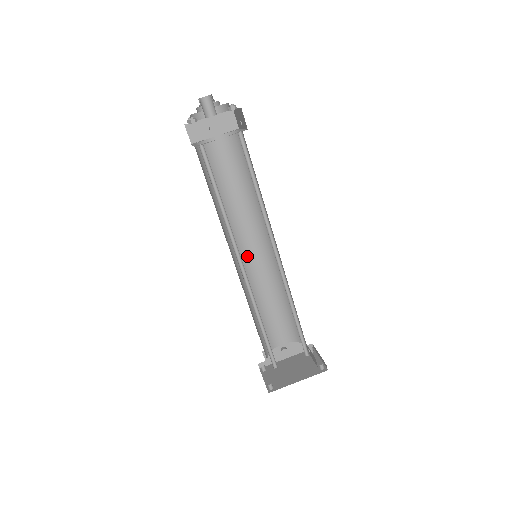
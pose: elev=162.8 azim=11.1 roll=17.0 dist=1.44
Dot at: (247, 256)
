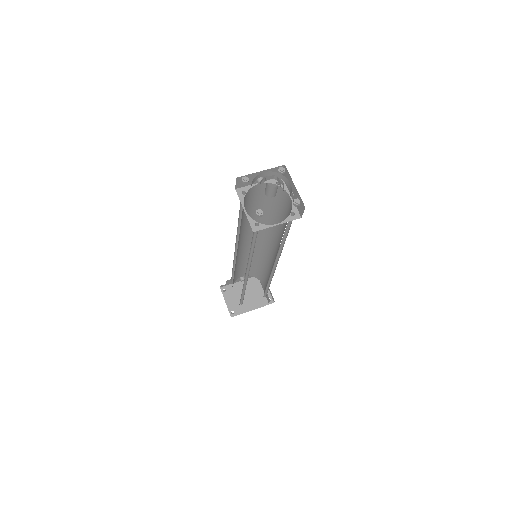
Dot at: (244, 243)
